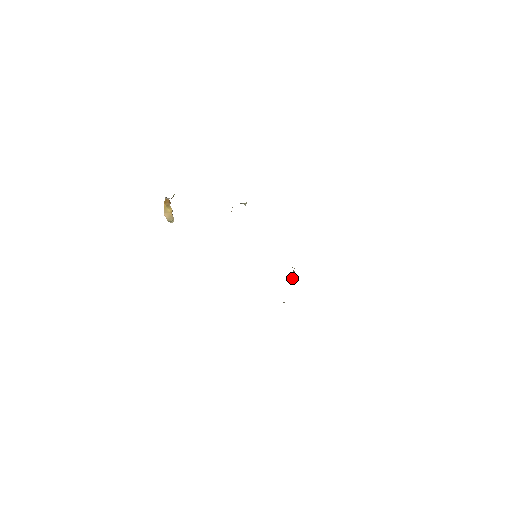
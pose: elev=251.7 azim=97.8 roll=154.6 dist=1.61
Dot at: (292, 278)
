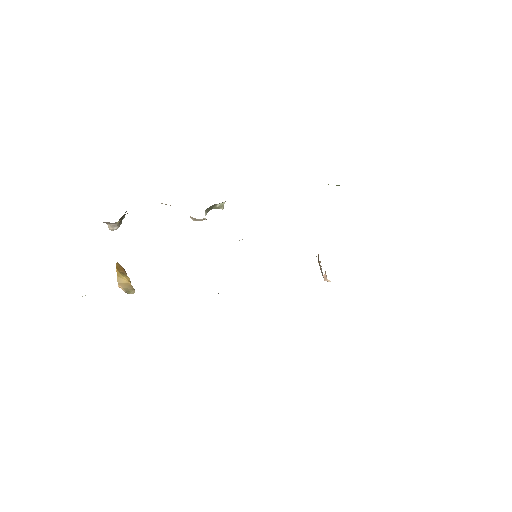
Dot at: (321, 271)
